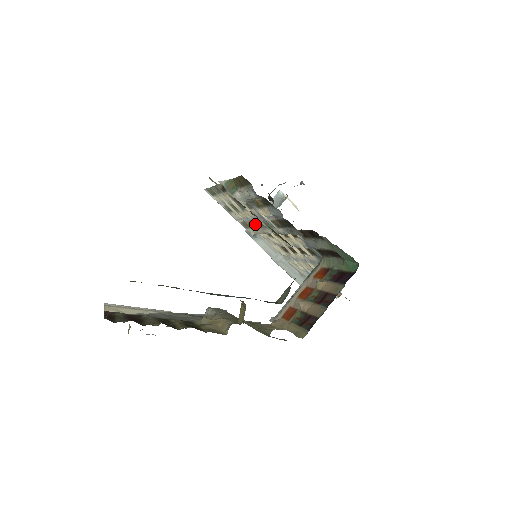
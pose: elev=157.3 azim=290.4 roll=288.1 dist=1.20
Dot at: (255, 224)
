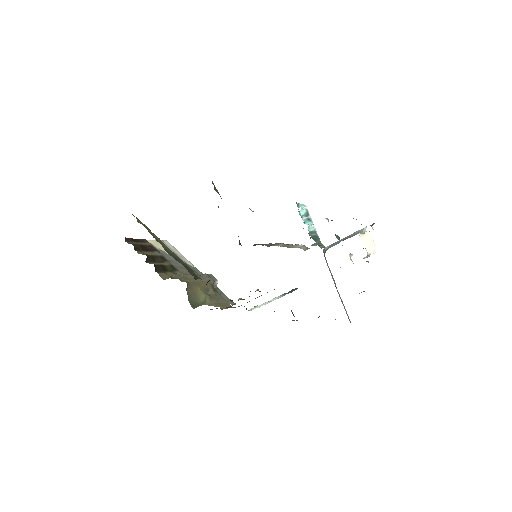
Dot at: occluded
